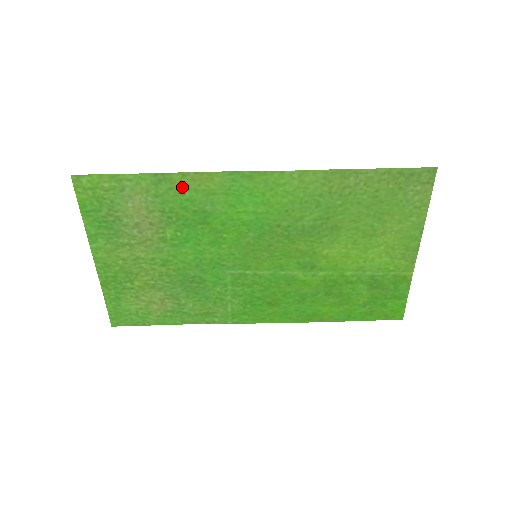
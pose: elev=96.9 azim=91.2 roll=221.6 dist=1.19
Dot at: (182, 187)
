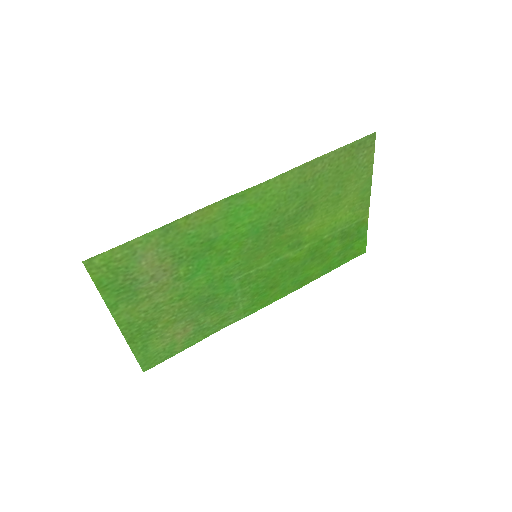
Dot at: (187, 228)
